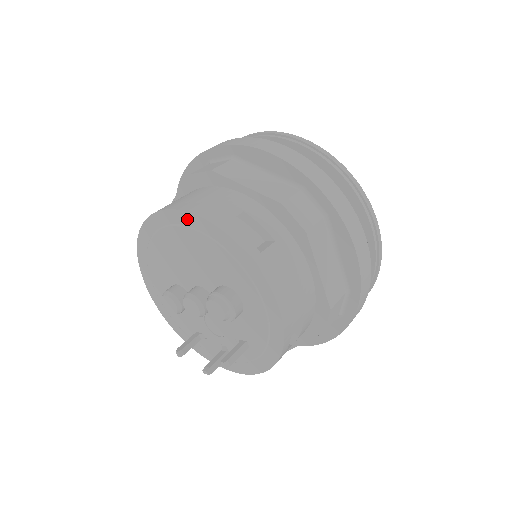
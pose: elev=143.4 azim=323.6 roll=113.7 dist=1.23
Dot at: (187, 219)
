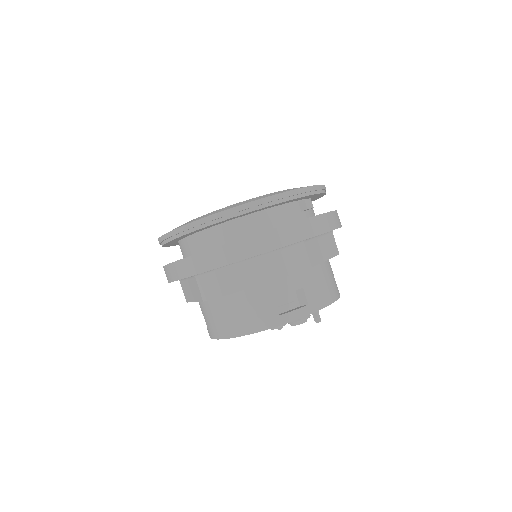
Dot at: occluded
